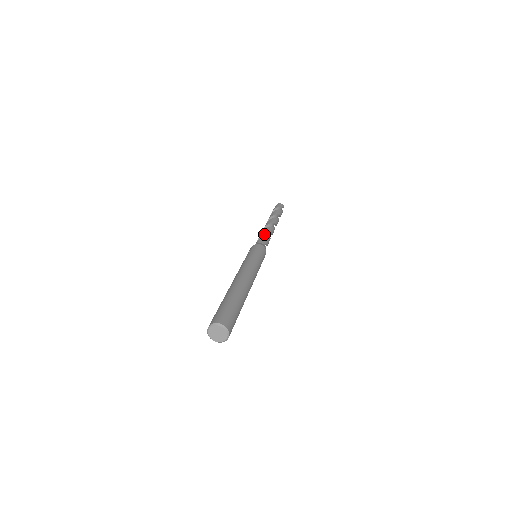
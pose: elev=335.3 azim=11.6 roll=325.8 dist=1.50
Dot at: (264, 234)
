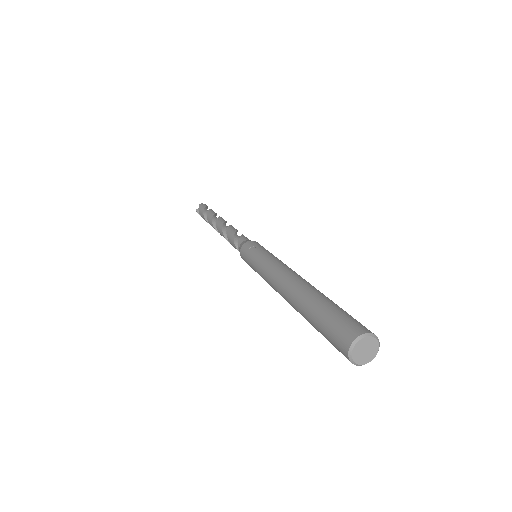
Dot at: (235, 232)
